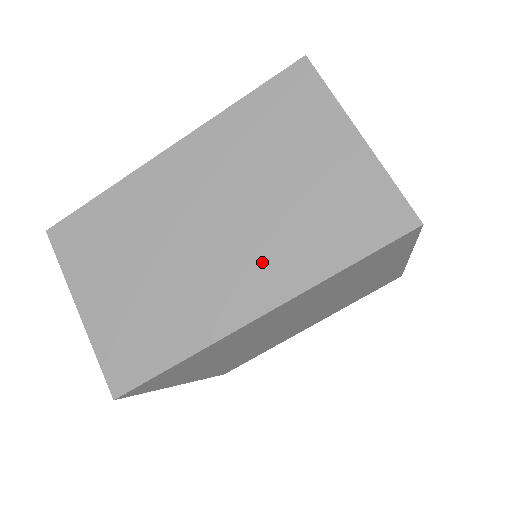
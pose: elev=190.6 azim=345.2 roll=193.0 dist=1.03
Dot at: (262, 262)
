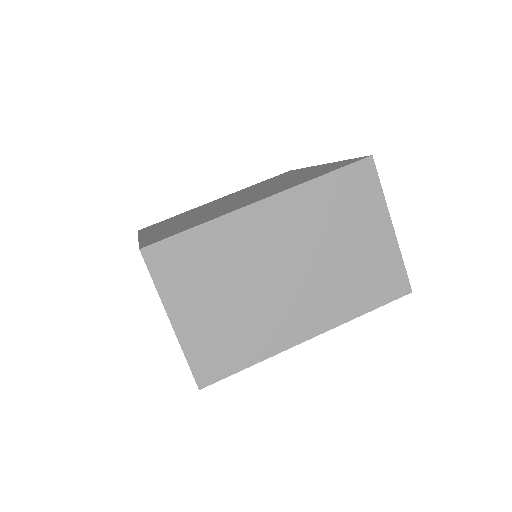
Dot at: (319, 302)
